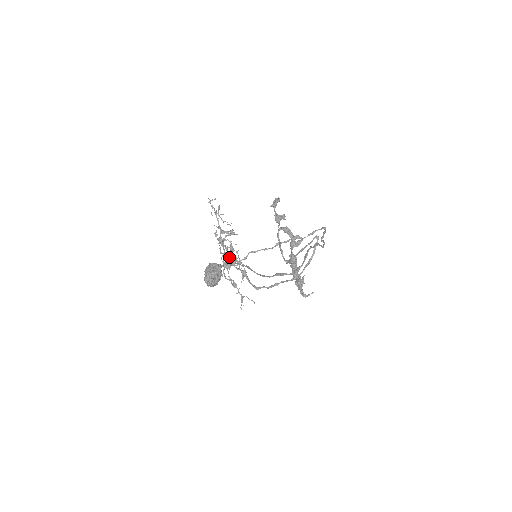
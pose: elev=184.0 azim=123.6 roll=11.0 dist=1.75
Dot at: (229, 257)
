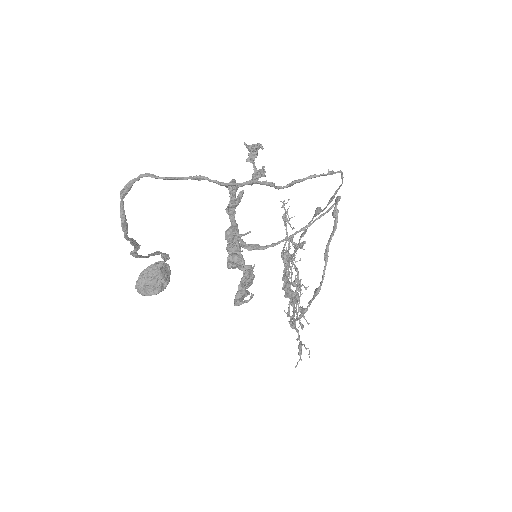
Dot at: (284, 278)
